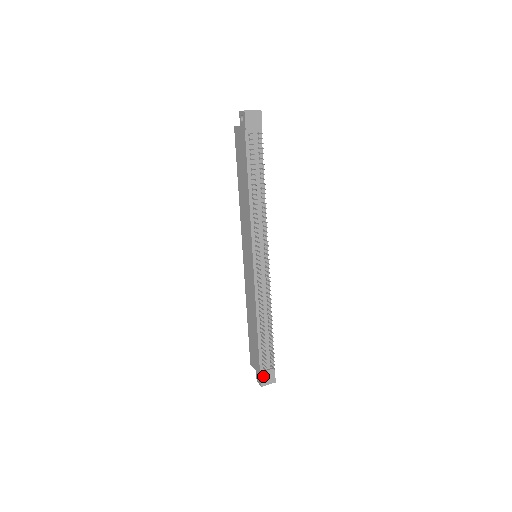
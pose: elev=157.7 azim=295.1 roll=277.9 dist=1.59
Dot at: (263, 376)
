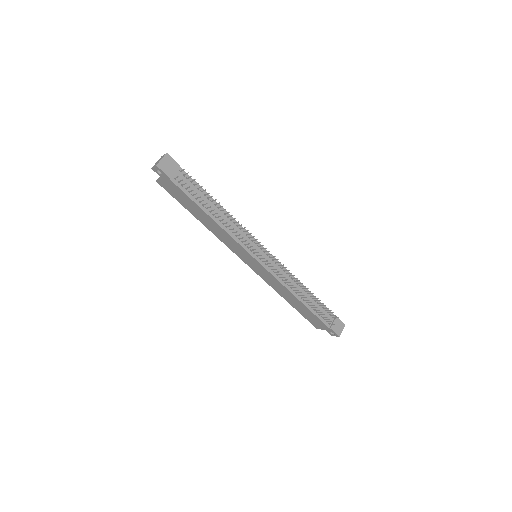
Dot at: (334, 329)
